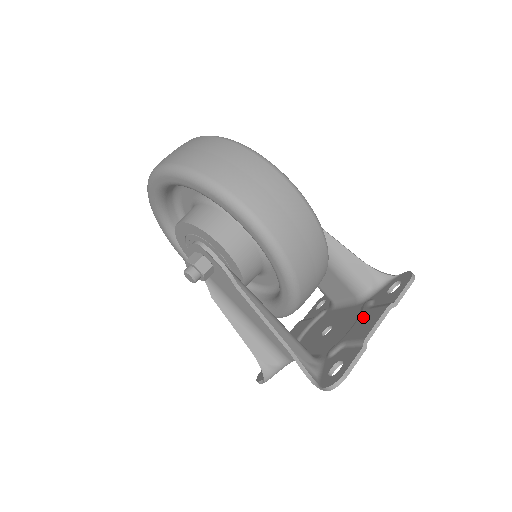
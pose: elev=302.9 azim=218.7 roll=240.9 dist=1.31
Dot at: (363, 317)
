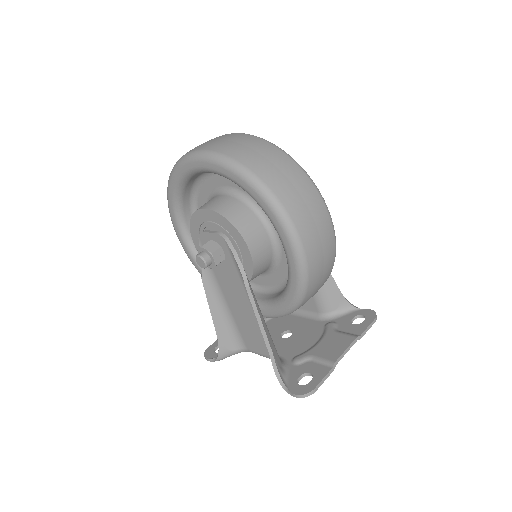
Dot at: (330, 338)
